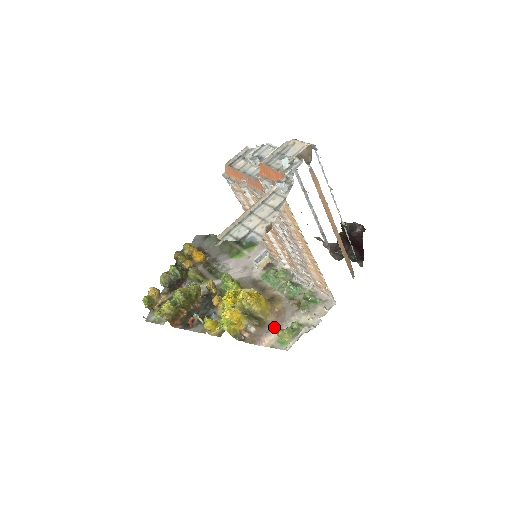
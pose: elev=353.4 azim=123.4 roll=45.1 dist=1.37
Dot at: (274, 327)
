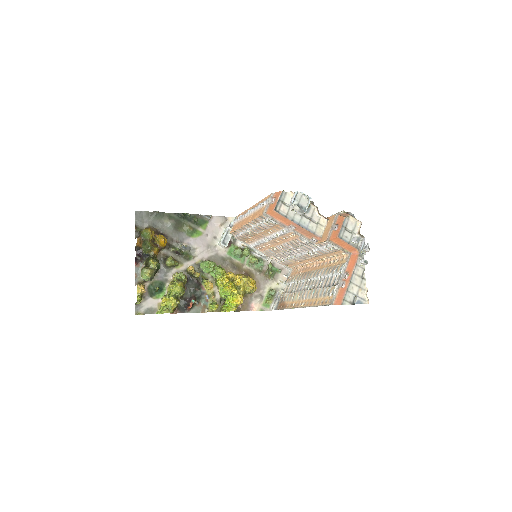
Dot at: (256, 295)
